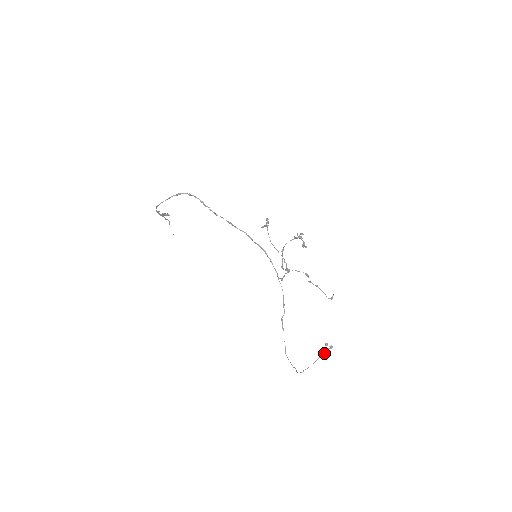
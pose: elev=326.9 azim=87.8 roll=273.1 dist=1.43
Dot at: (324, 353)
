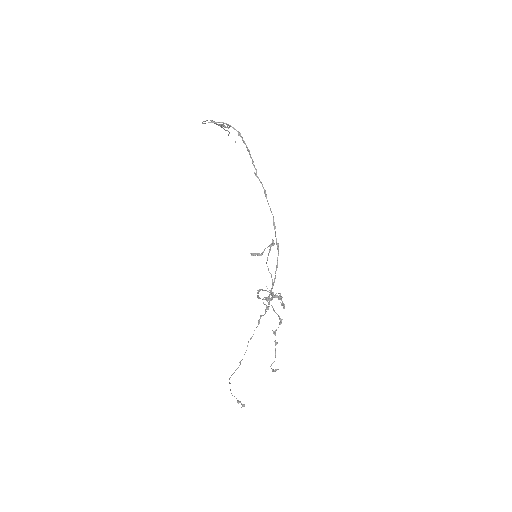
Dot at: occluded
